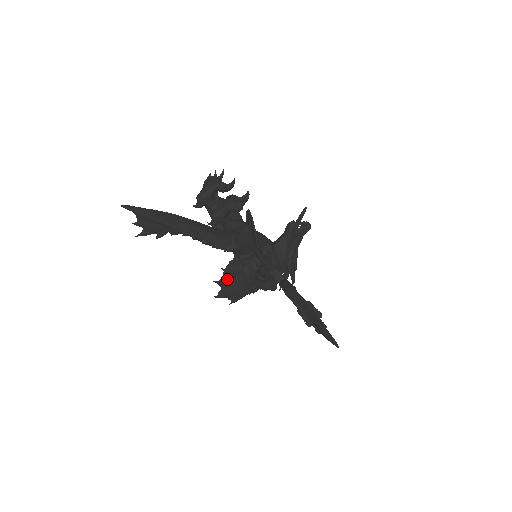
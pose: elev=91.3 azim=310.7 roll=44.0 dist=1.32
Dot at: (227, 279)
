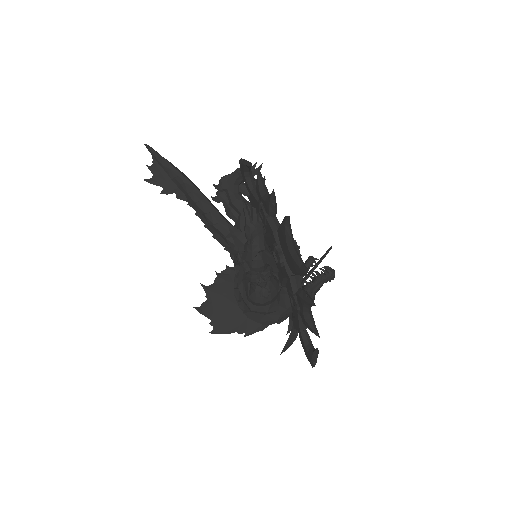
Dot at: (217, 289)
